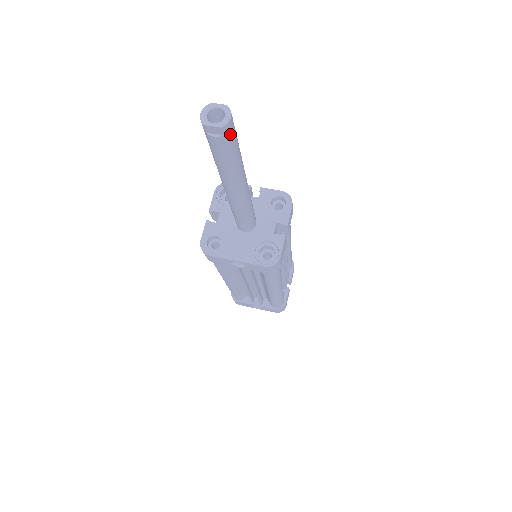
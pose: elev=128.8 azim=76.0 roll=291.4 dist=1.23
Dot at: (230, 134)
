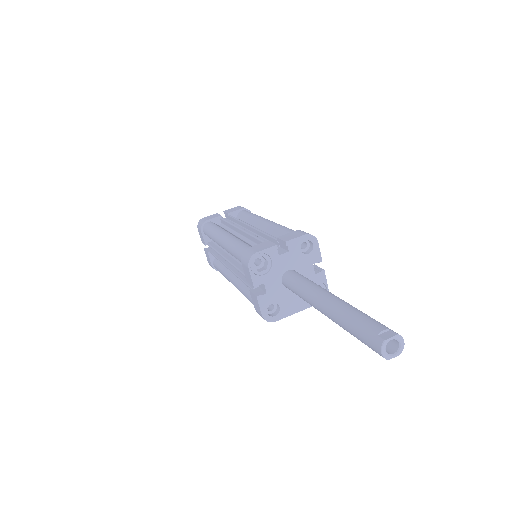
Dot at: (393, 341)
